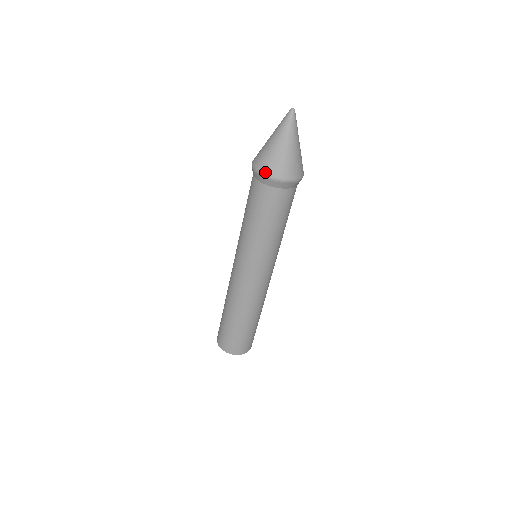
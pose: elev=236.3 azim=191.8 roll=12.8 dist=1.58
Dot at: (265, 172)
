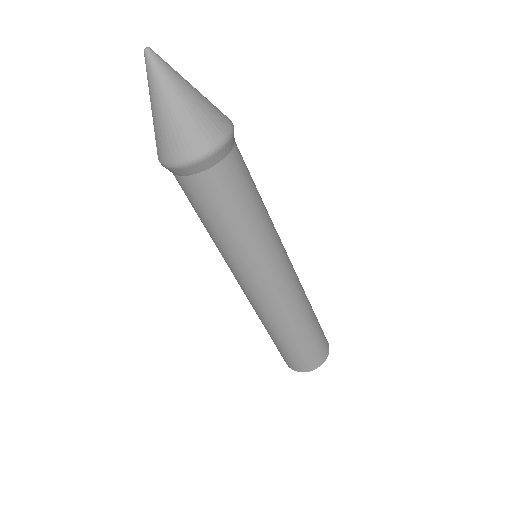
Dot at: (162, 160)
